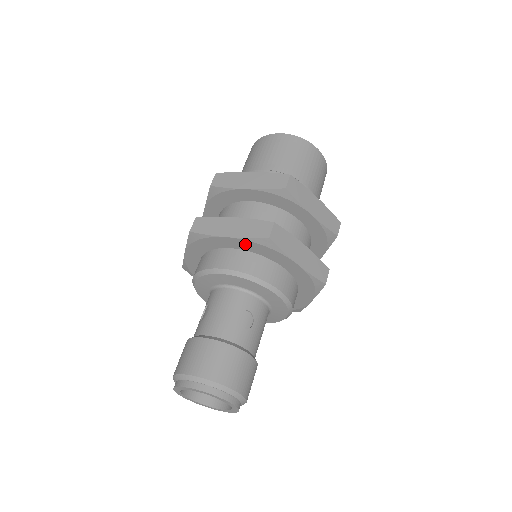
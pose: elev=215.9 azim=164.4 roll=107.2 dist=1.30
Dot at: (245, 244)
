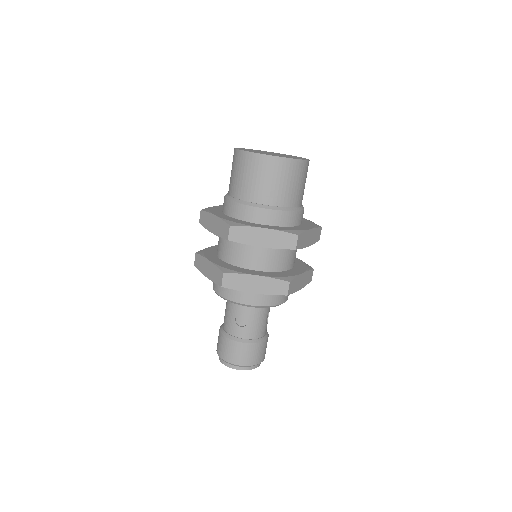
Dot at: occluded
